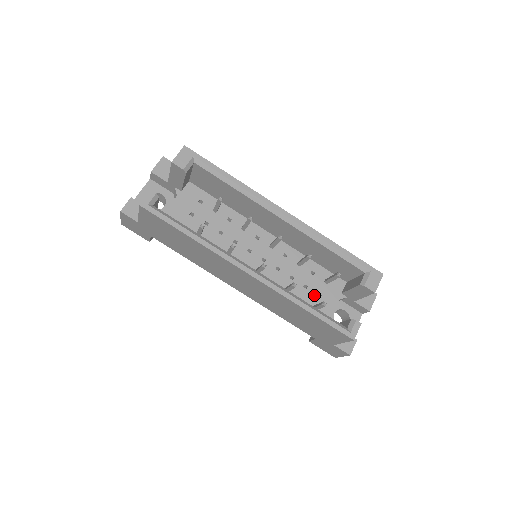
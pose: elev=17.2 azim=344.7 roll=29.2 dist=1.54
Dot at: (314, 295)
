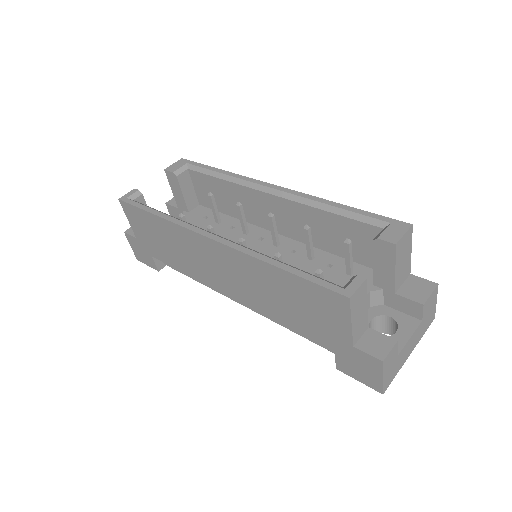
Dot at: occluded
